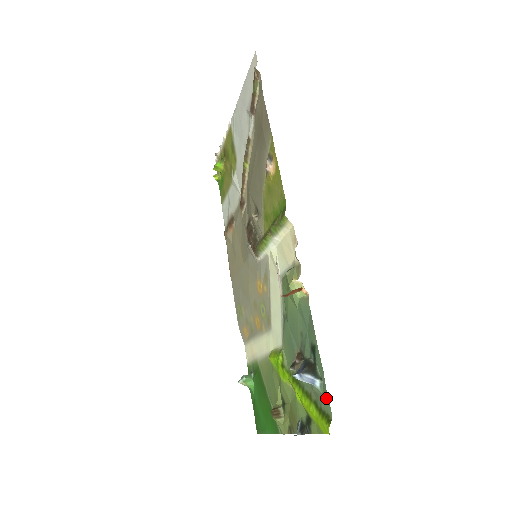
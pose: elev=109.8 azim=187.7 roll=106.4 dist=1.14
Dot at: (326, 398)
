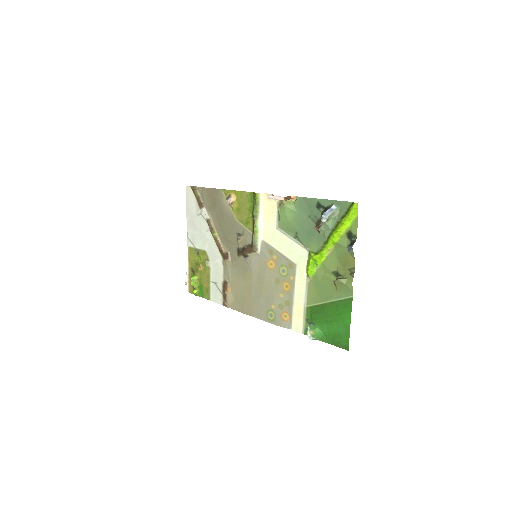
Dot at: (342, 203)
